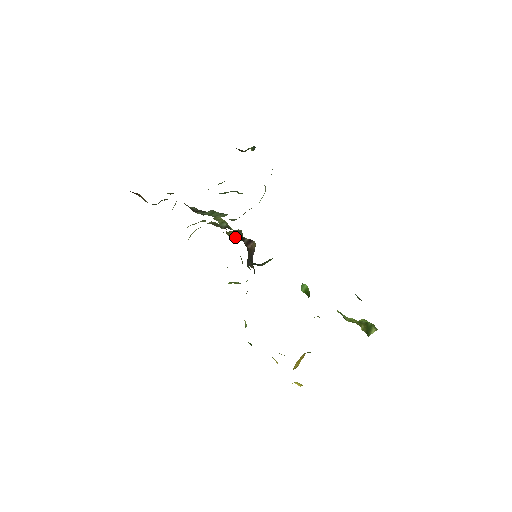
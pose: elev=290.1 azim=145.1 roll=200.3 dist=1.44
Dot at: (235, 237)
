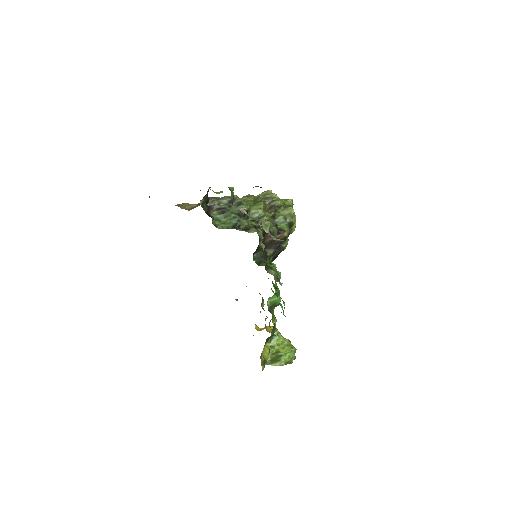
Dot at: (277, 219)
